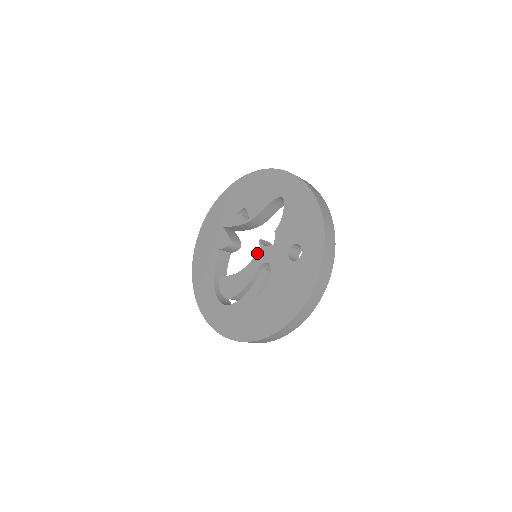
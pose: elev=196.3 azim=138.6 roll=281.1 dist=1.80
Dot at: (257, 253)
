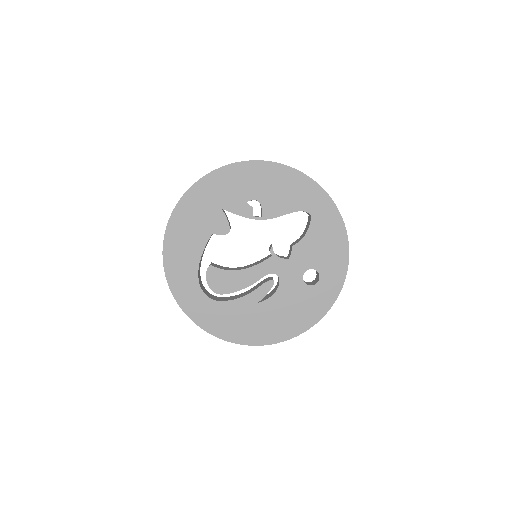
Dot at: (266, 260)
